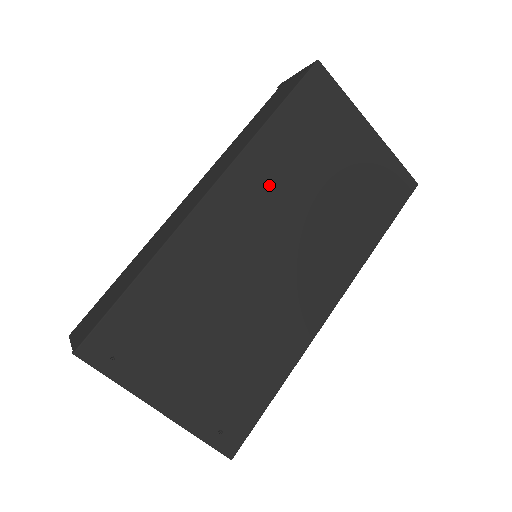
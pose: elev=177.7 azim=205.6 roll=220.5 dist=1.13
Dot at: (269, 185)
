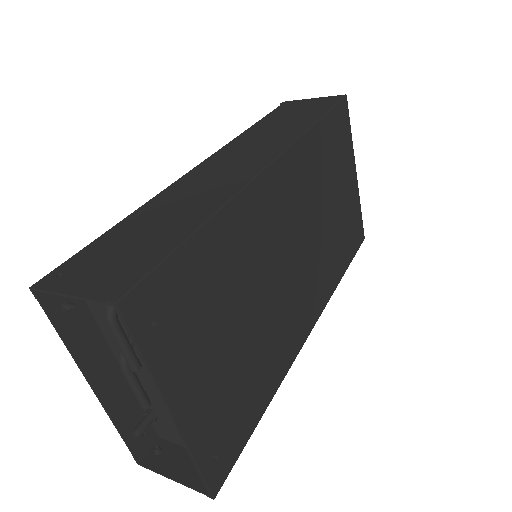
Dot at: (304, 184)
